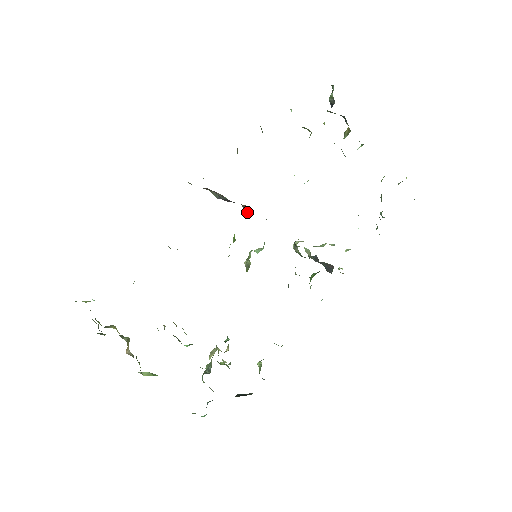
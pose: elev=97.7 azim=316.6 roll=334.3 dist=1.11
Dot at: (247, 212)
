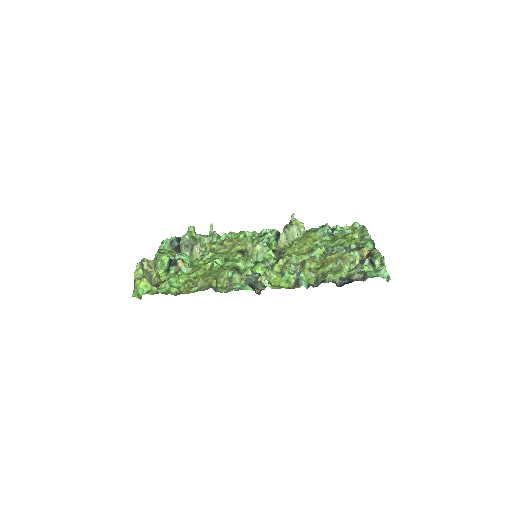
Dot at: occluded
